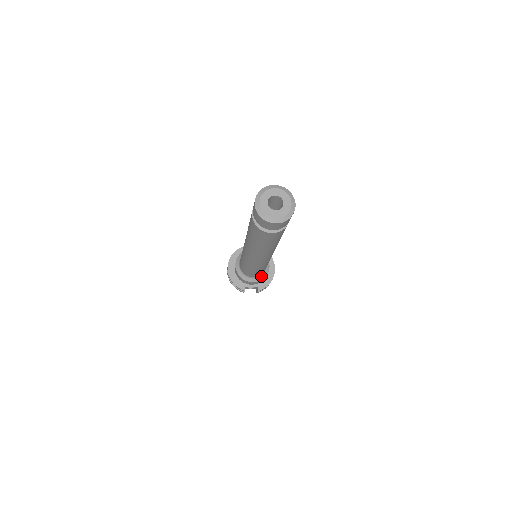
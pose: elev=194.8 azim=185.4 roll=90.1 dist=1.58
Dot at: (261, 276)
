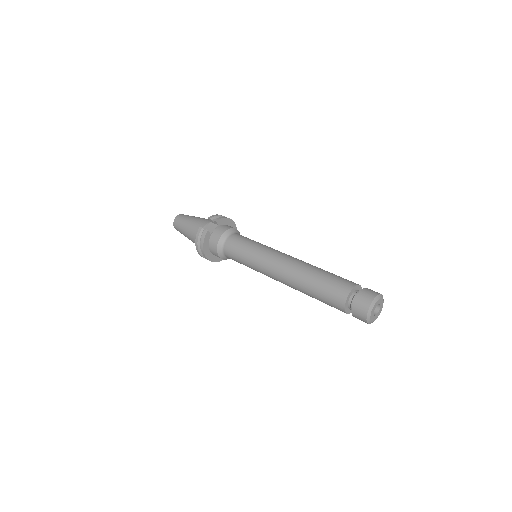
Dot at: occluded
